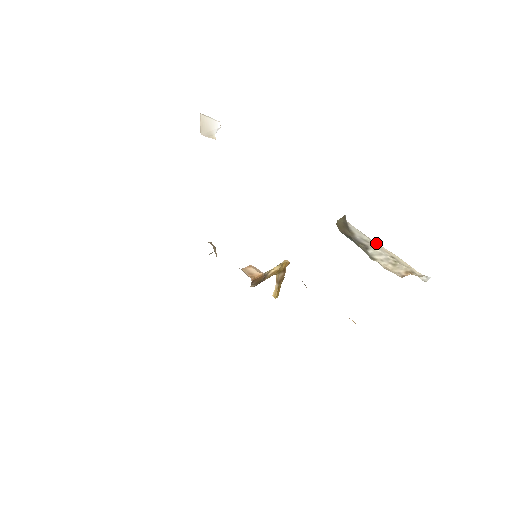
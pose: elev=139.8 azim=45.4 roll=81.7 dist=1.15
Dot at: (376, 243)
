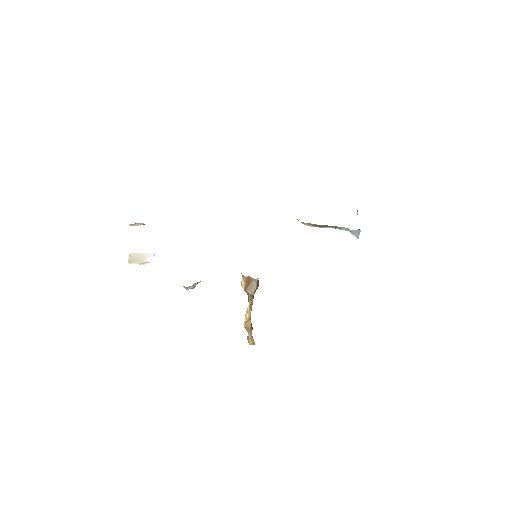
Dot at: occluded
